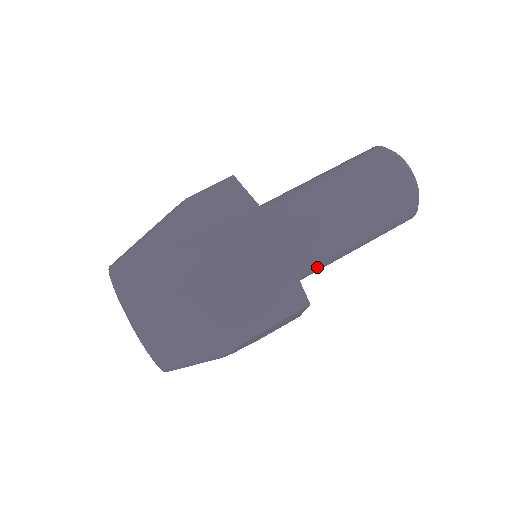
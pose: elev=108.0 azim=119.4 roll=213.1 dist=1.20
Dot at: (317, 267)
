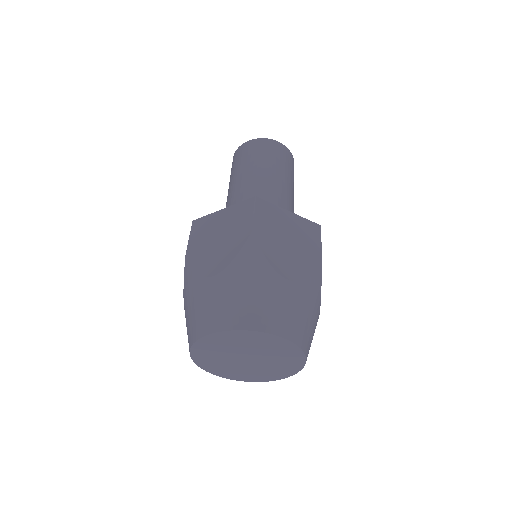
Dot at: occluded
